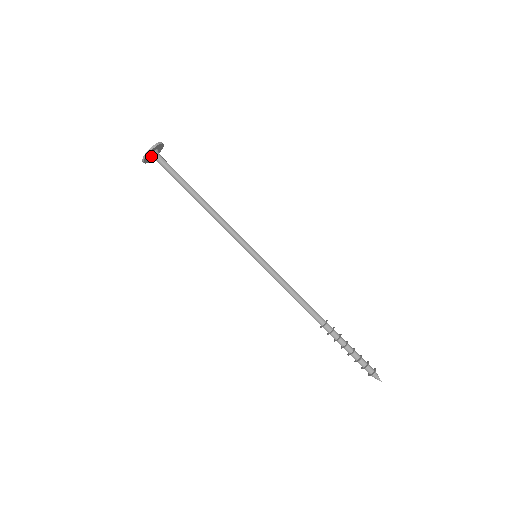
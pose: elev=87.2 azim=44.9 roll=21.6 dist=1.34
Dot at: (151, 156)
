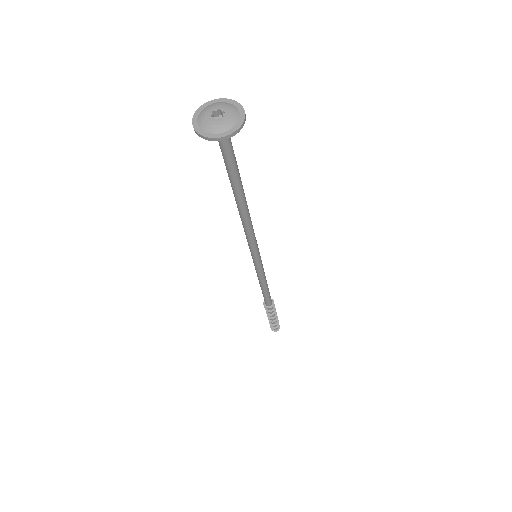
Dot at: (218, 129)
